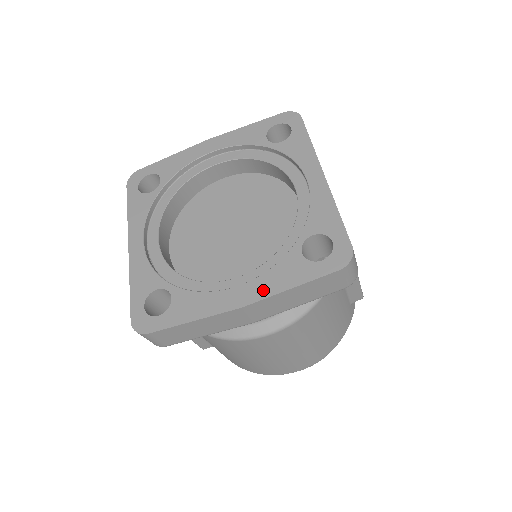
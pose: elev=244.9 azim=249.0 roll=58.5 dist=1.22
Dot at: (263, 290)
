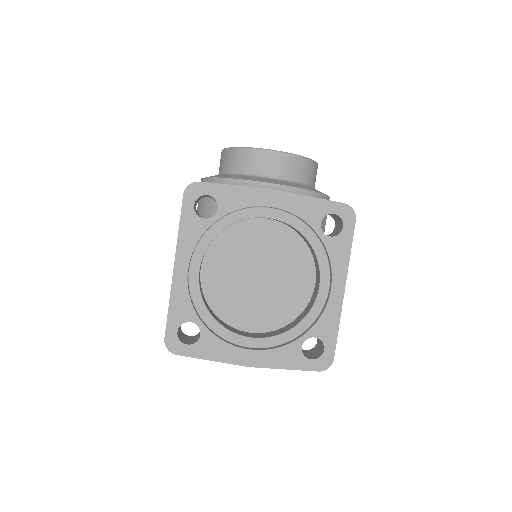
Dot at: (267, 362)
